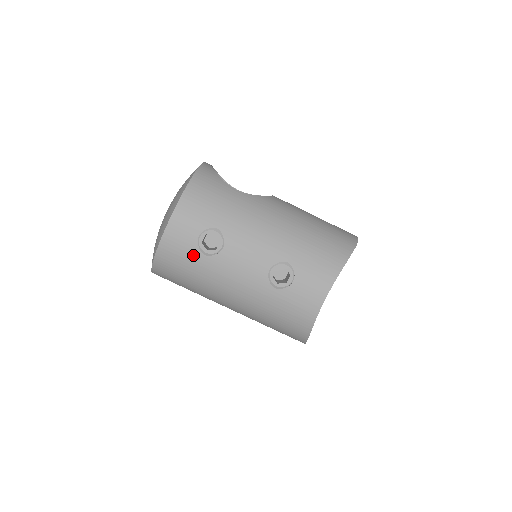
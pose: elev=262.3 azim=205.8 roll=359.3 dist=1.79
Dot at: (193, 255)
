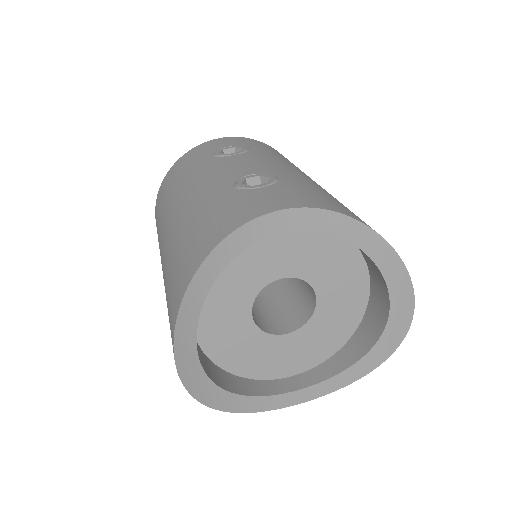
Dot at: (204, 156)
